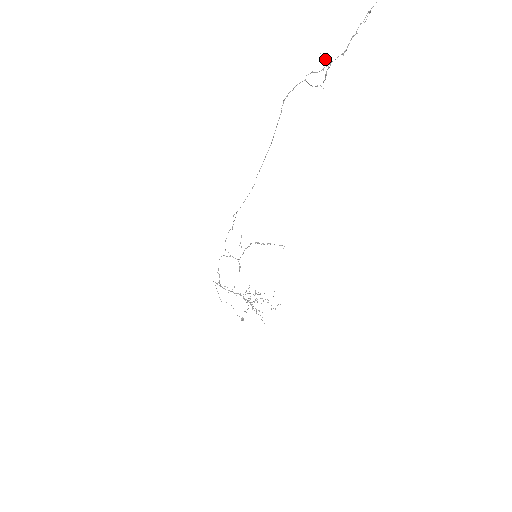
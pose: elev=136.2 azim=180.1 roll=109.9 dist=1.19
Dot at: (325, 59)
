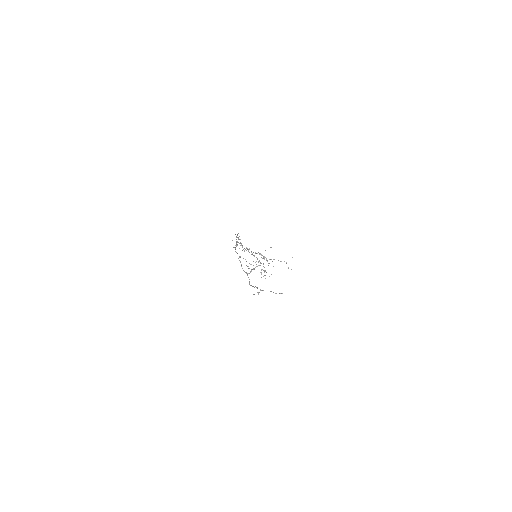
Dot at: (247, 266)
